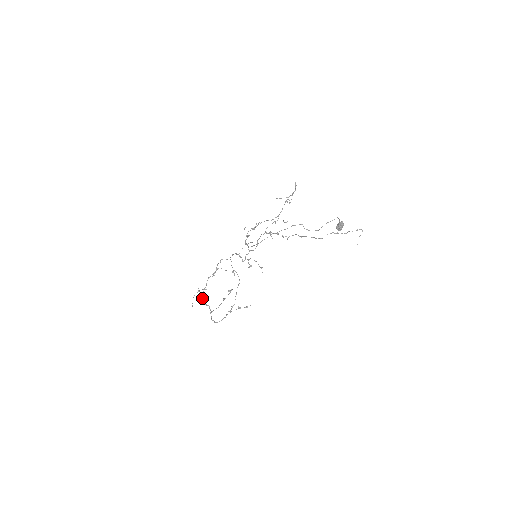
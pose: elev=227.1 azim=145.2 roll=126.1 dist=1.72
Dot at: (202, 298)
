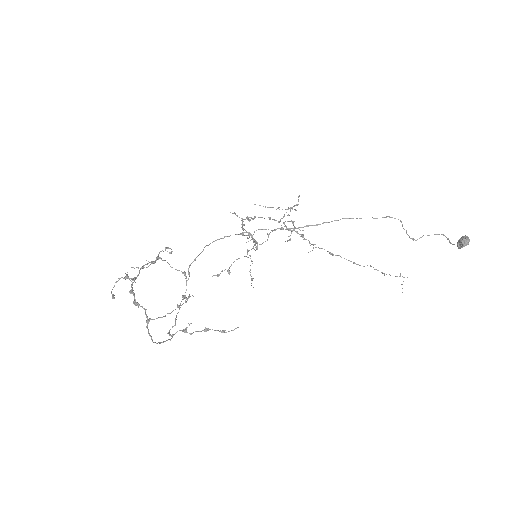
Dot at: occluded
